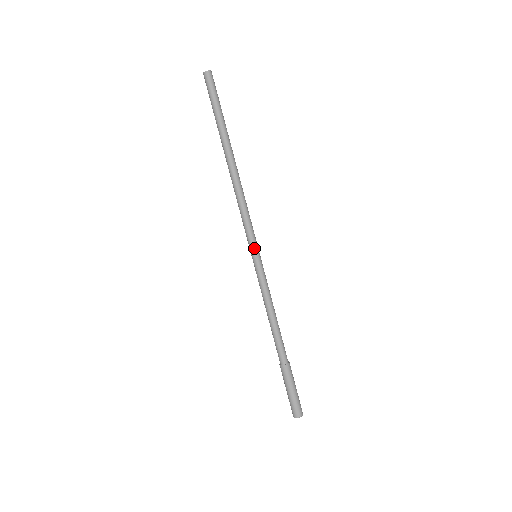
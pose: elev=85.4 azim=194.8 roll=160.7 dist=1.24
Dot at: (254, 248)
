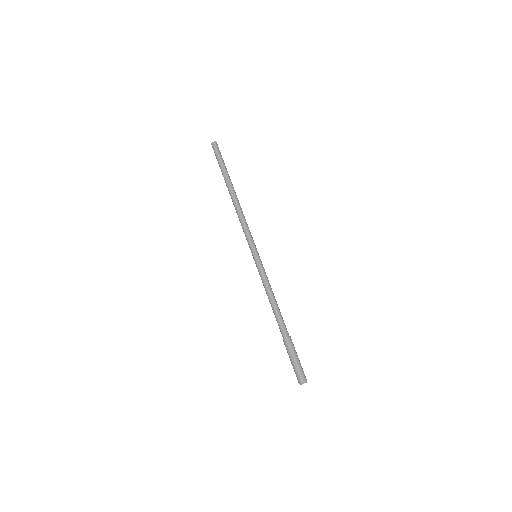
Dot at: (255, 249)
